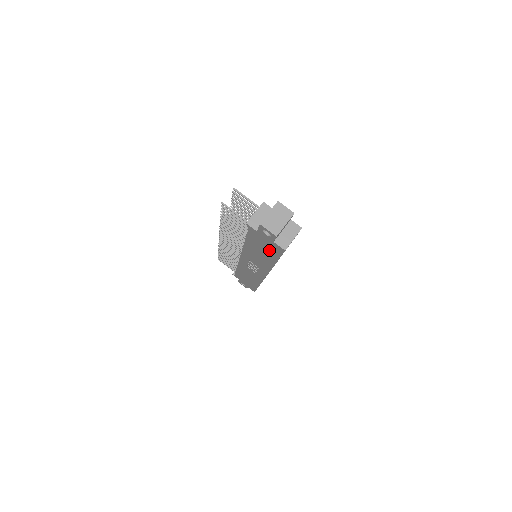
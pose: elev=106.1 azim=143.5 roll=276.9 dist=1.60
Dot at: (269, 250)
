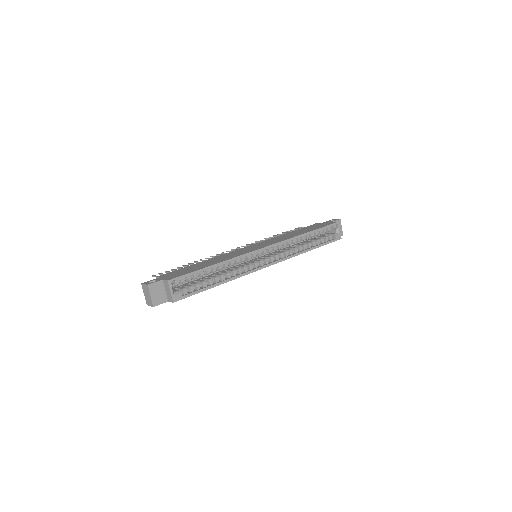
Dot at: occluded
